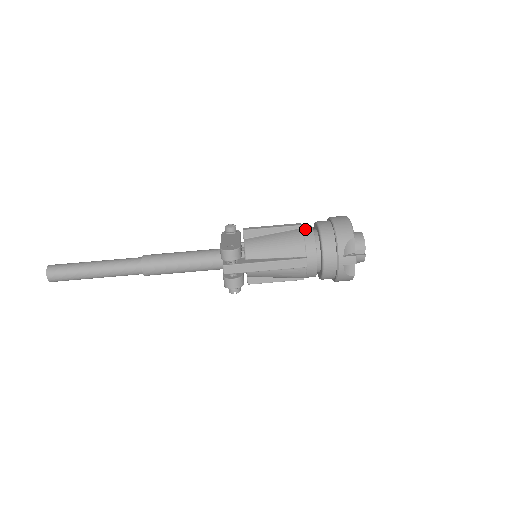
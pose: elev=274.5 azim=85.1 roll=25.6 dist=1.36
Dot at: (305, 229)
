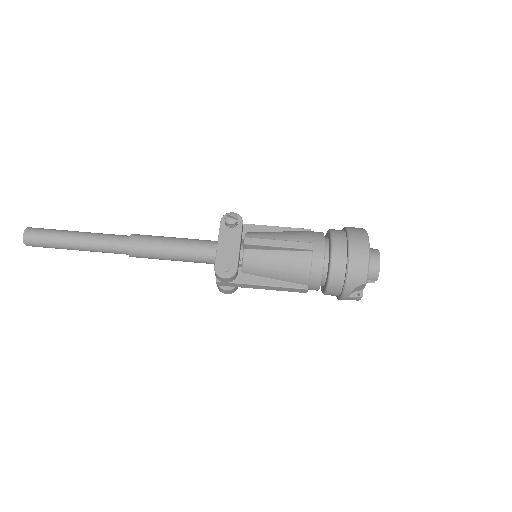
Dot at: (315, 254)
